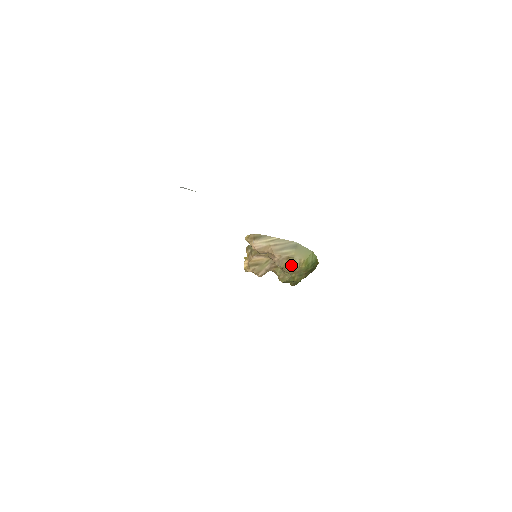
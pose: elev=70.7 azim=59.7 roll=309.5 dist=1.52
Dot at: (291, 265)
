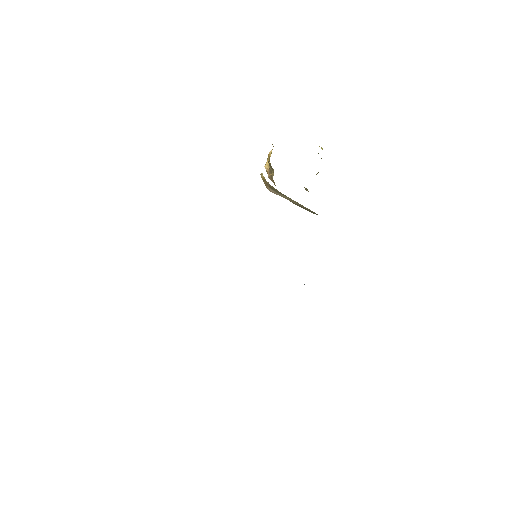
Dot at: occluded
